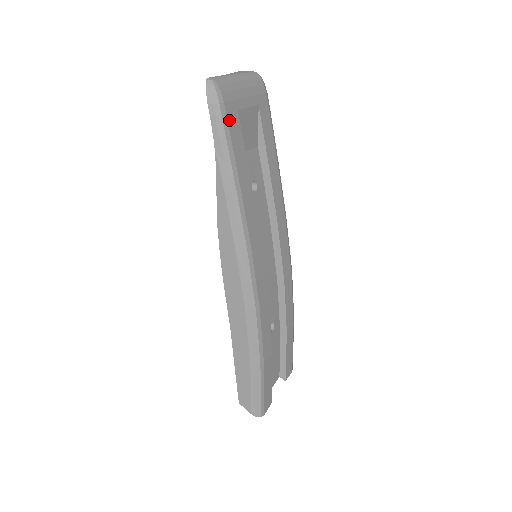
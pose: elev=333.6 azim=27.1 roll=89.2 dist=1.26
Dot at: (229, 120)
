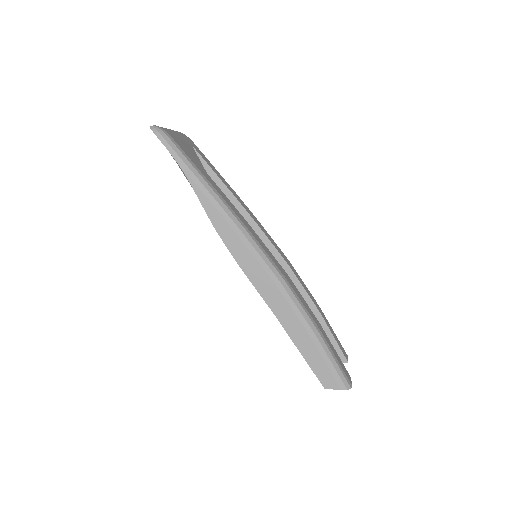
Dot at: (180, 146)
